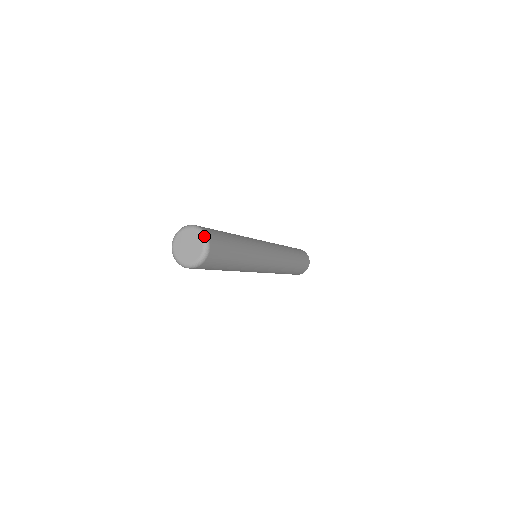
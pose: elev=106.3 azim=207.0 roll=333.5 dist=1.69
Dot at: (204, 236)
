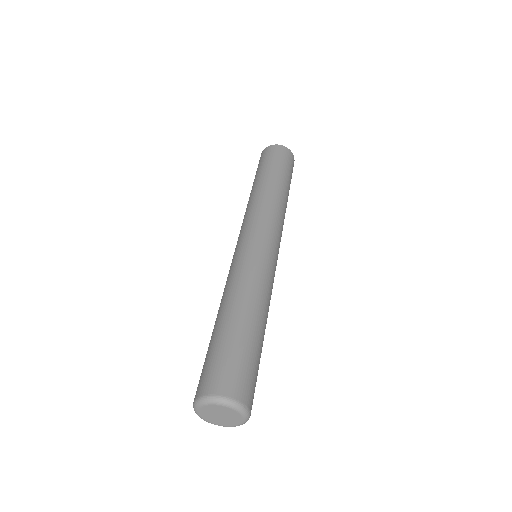
Dot at: (231, 405)
